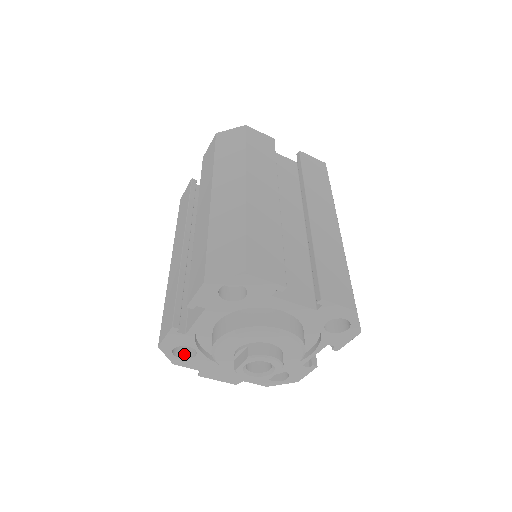
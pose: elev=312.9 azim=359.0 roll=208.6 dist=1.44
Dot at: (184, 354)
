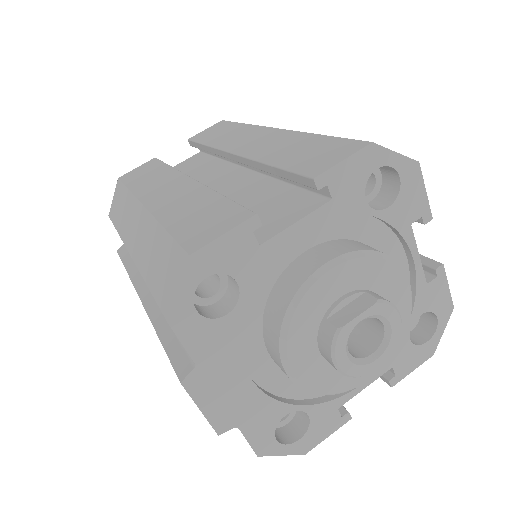
Dot at: (198, 310)
